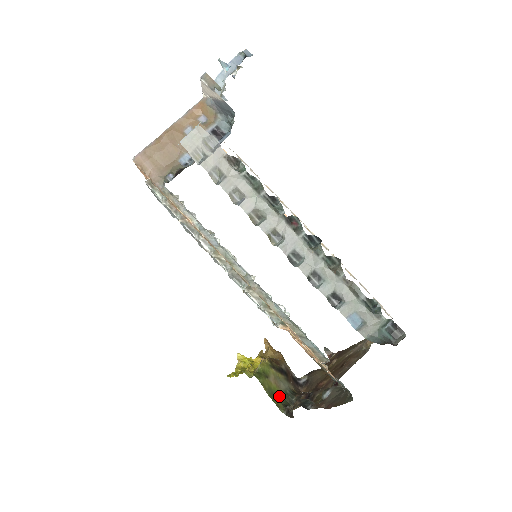
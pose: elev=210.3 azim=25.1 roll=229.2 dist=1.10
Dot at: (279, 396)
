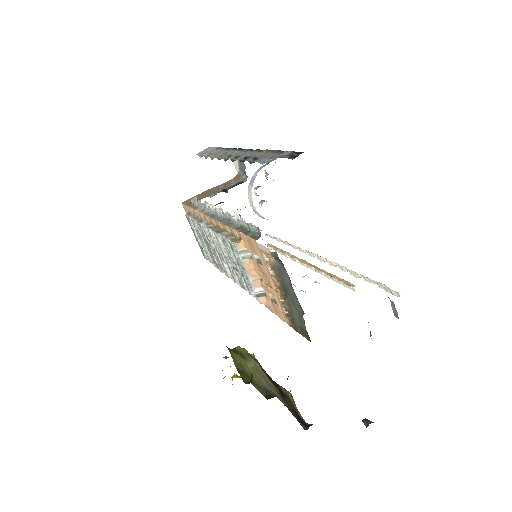
Dot at: (253, 382)
